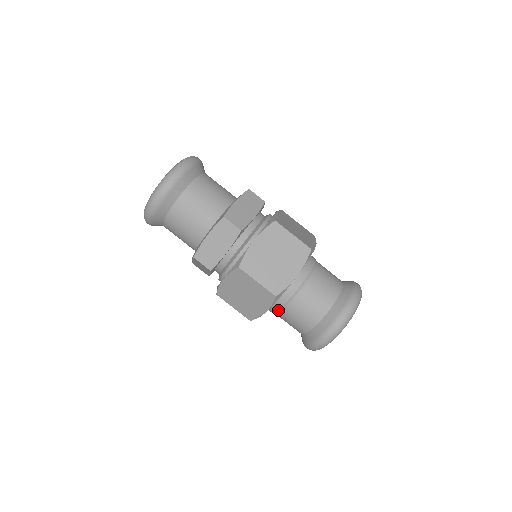
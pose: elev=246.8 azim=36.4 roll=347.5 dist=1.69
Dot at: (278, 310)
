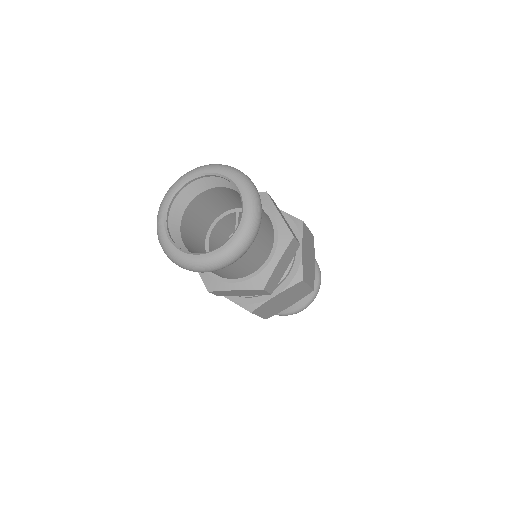
Dot at: occluded
